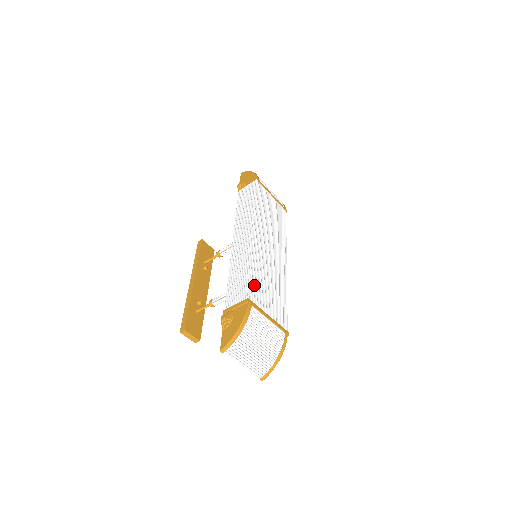
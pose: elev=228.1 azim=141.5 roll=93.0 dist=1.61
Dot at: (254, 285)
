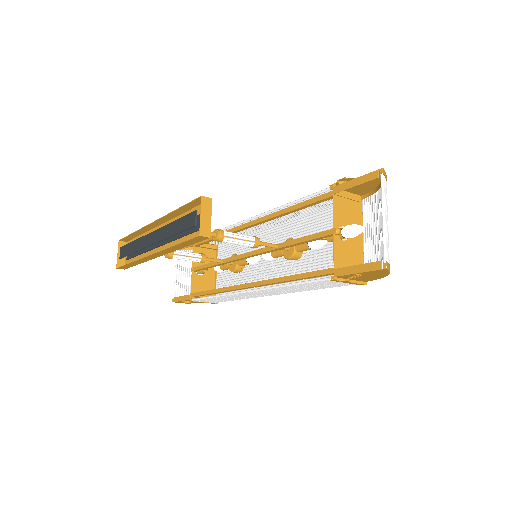
Dot at: occluded
